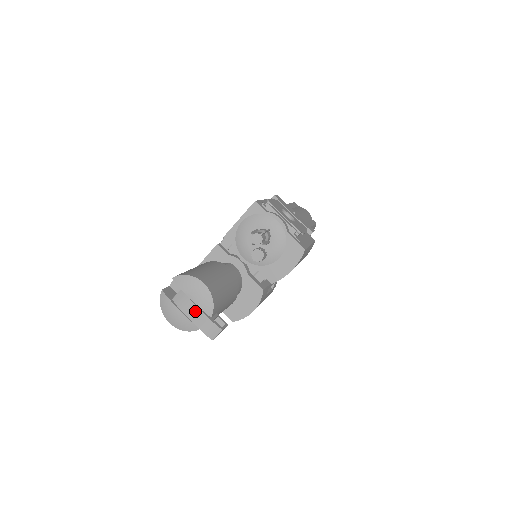
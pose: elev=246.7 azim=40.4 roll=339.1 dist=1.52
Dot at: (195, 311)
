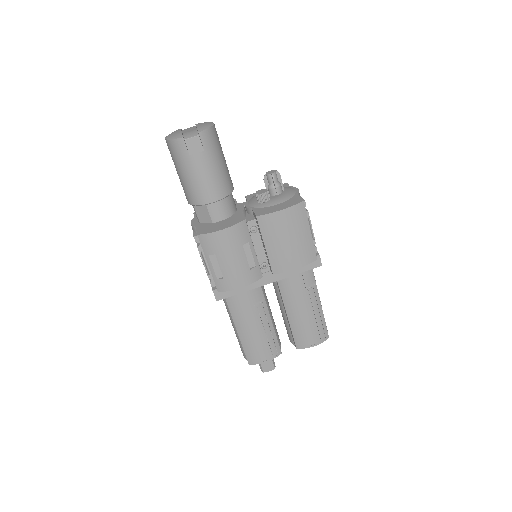
Dot at: (192, 129)
